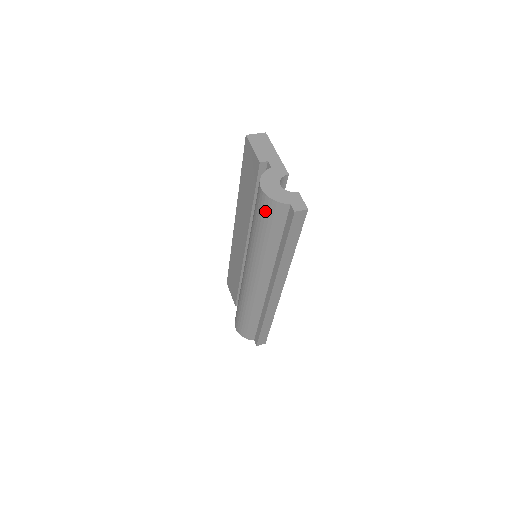
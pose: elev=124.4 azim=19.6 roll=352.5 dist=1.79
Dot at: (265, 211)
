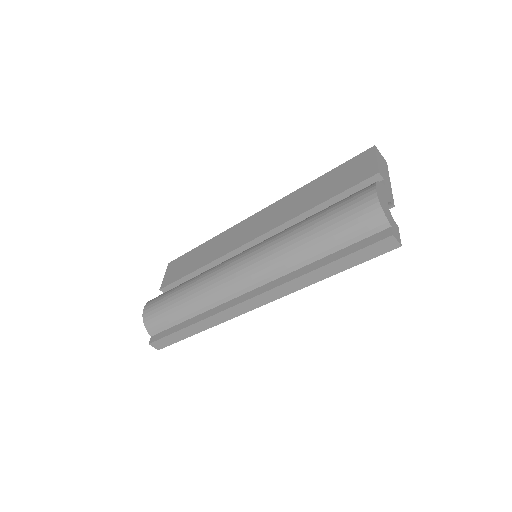
Dot at: (356, 211)
